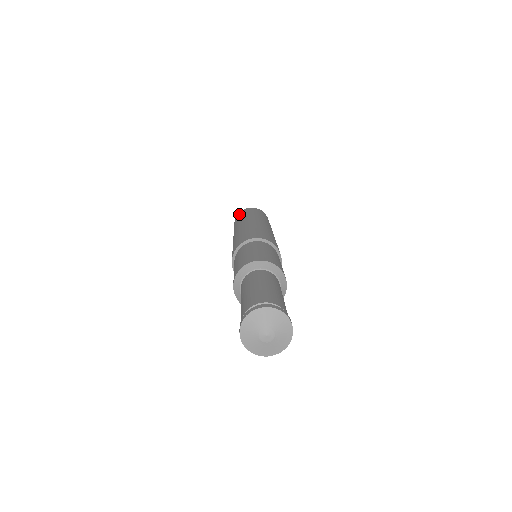
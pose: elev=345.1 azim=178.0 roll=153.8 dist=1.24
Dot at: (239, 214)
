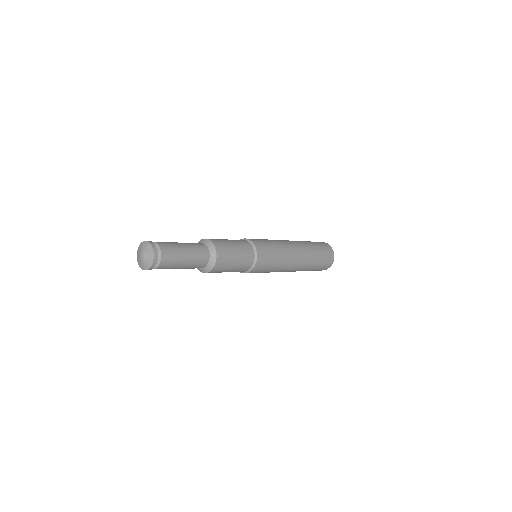
Dot at: occluded
